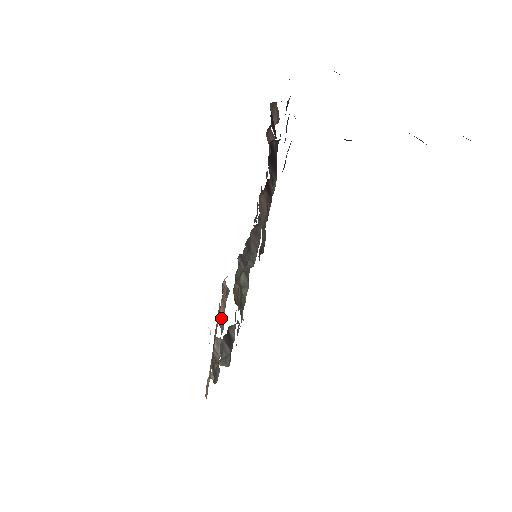
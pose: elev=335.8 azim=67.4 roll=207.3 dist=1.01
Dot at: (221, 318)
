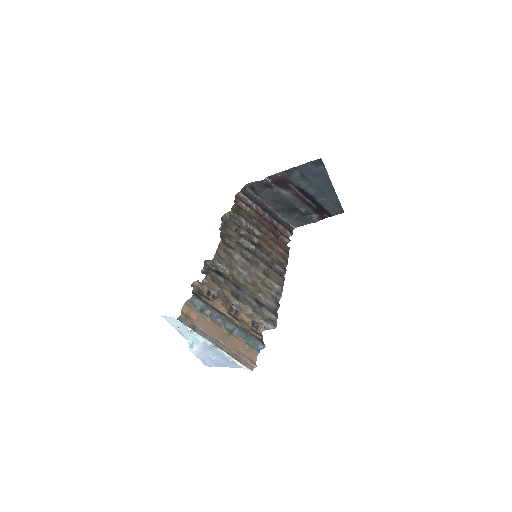
Dot at: (236, 319)
